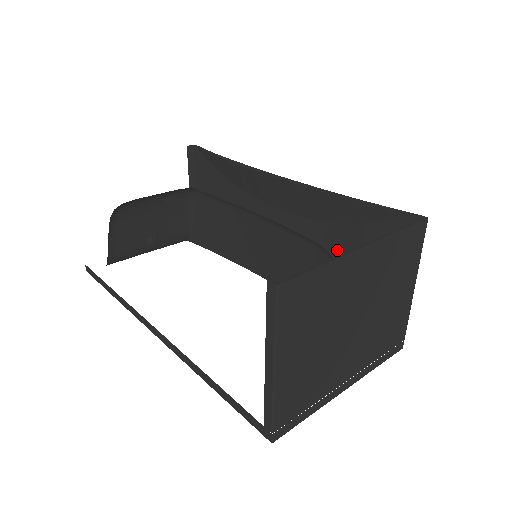
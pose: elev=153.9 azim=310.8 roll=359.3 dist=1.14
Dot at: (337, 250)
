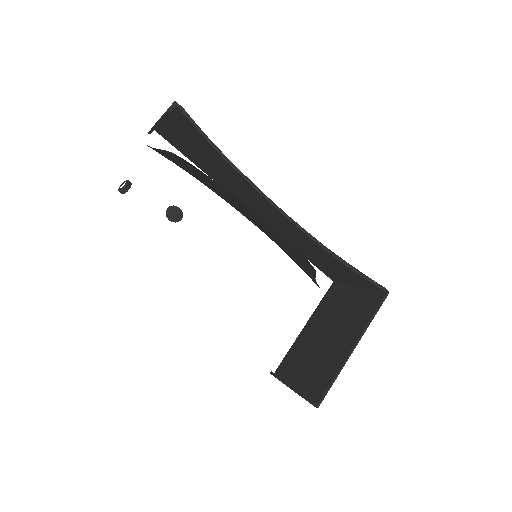
Dot at: (317, 252)
